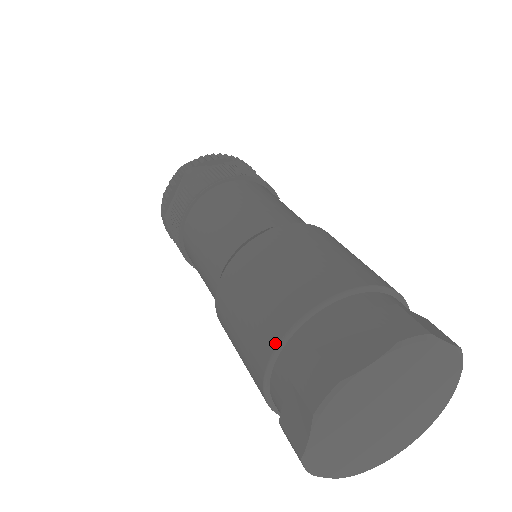
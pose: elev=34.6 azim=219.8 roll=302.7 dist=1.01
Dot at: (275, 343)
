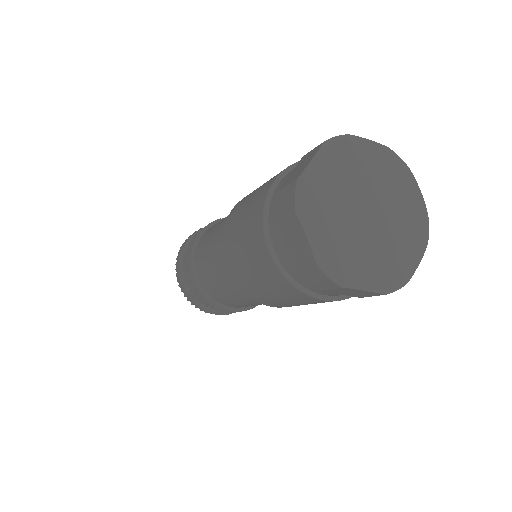
Dot at: (294, 163)
